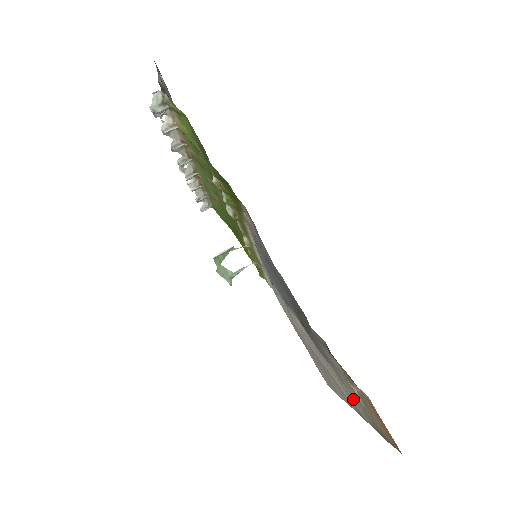
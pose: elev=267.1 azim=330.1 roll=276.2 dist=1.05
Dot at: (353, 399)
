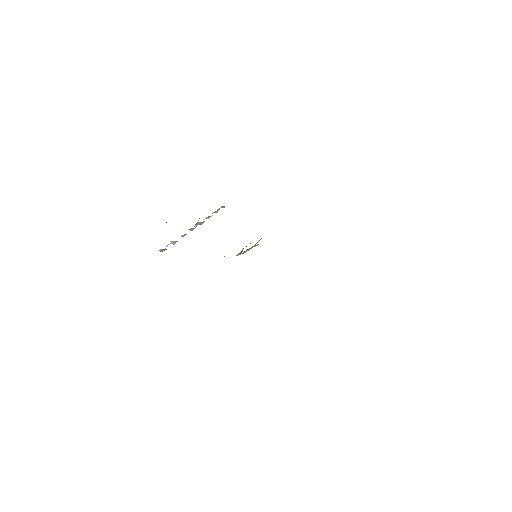
Dot at: occluded
